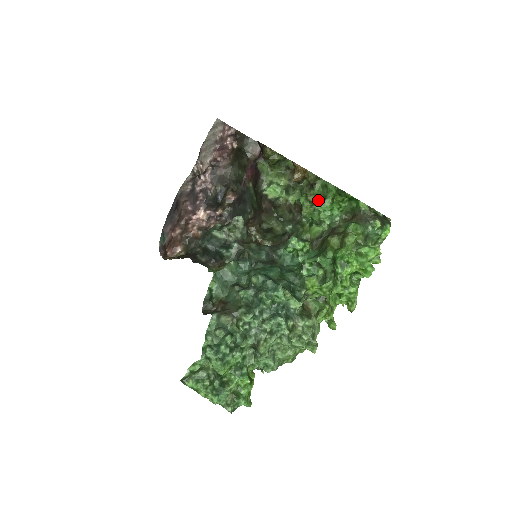
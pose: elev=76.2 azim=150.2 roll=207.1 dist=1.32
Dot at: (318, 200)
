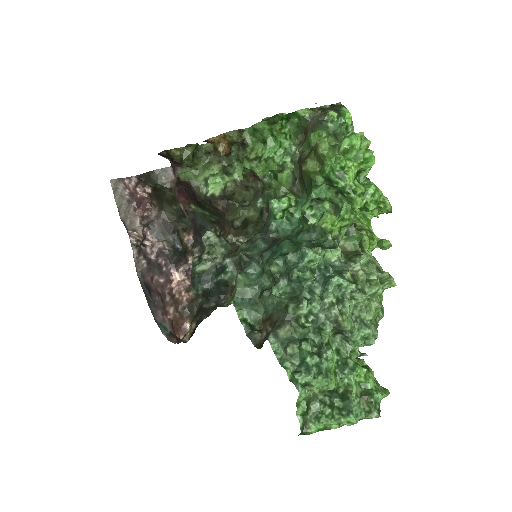
Dot at: (260, 150)
